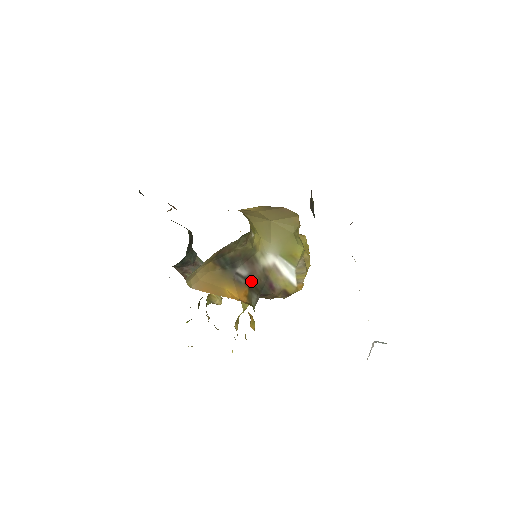
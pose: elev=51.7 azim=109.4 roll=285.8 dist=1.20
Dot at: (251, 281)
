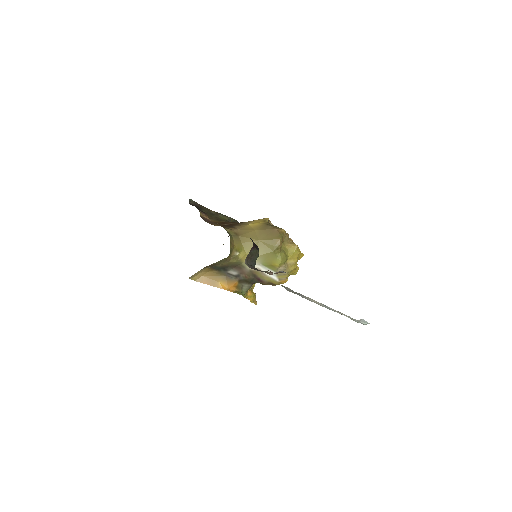
Dot at: (241, 277)
